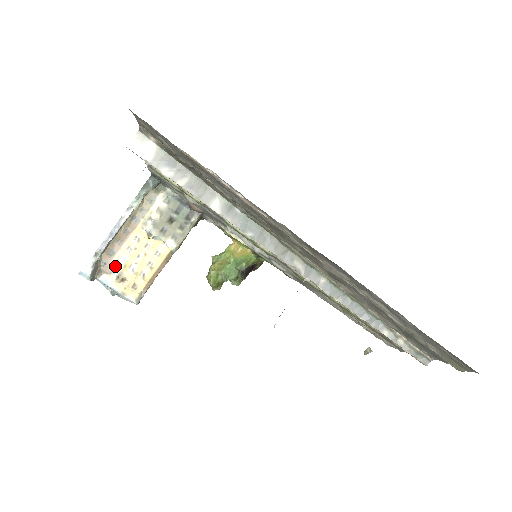
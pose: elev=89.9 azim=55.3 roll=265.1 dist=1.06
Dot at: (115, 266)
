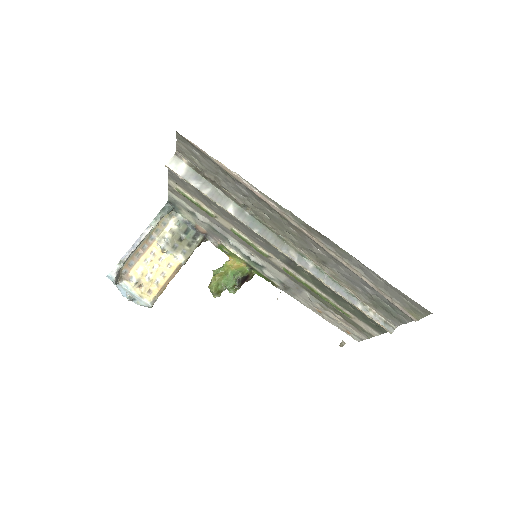
Dot at: (134, 274)
